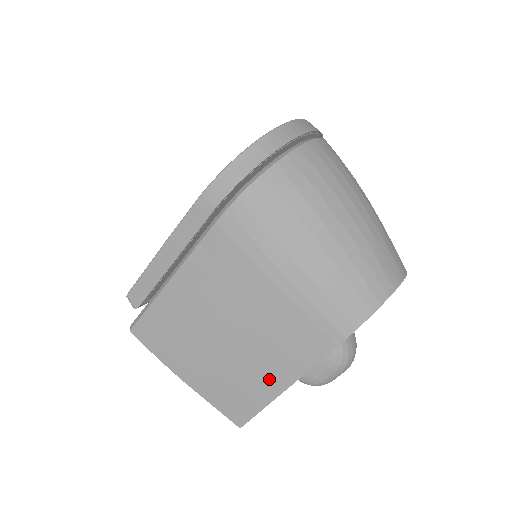
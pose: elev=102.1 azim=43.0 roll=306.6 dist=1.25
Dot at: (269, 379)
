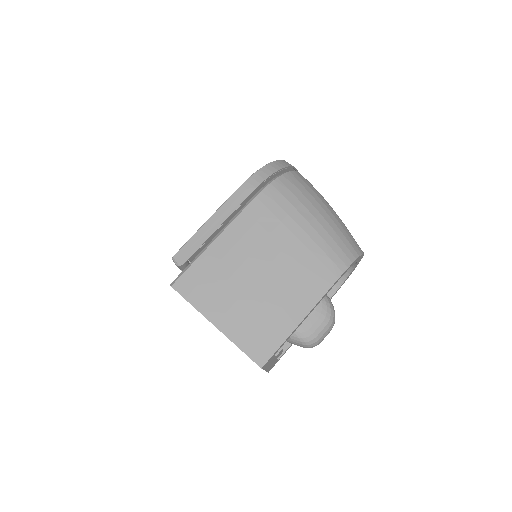
Dot at: (289, 313)
